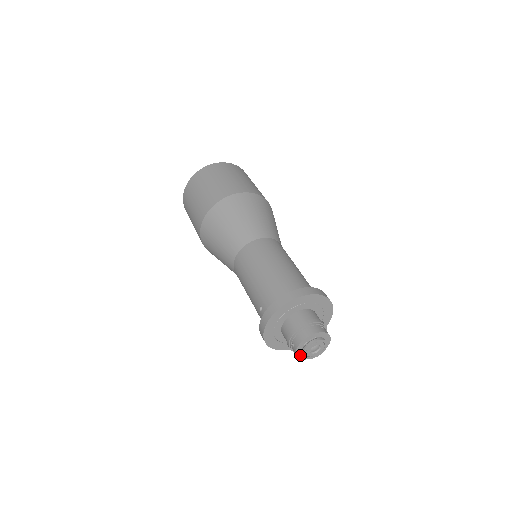
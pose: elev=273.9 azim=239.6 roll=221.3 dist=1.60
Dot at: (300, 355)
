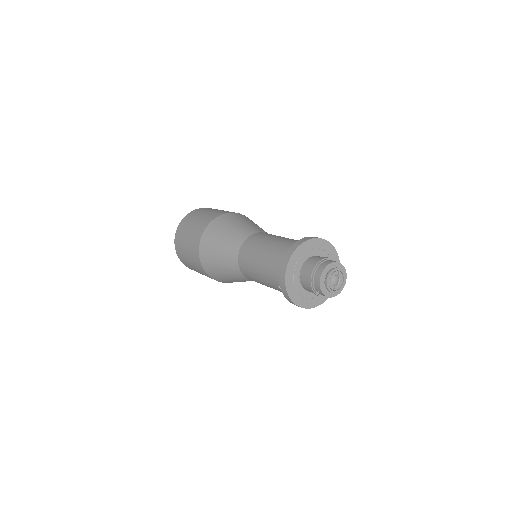
Dot at: (330, 294)
